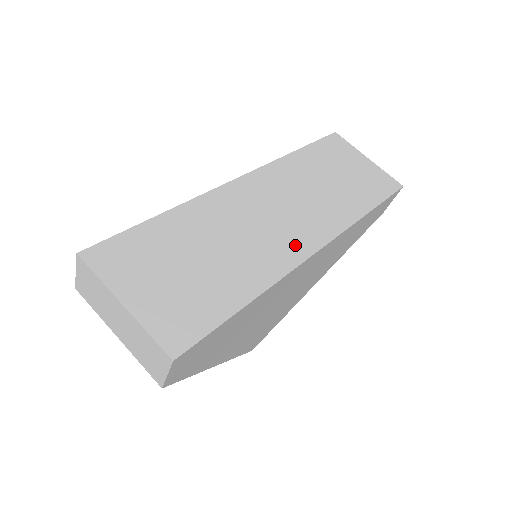
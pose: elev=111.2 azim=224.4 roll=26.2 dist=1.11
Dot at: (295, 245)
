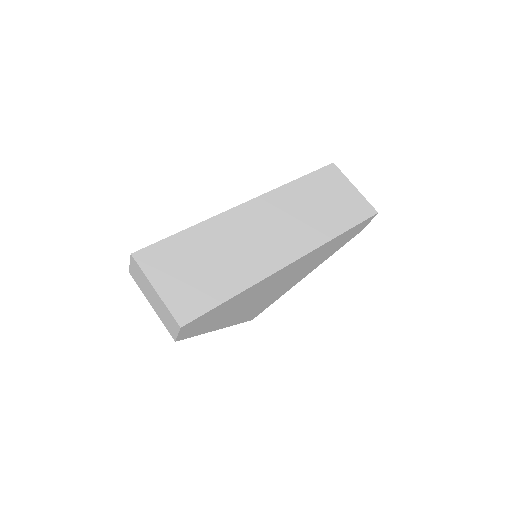
Dot at: (277, 257)
